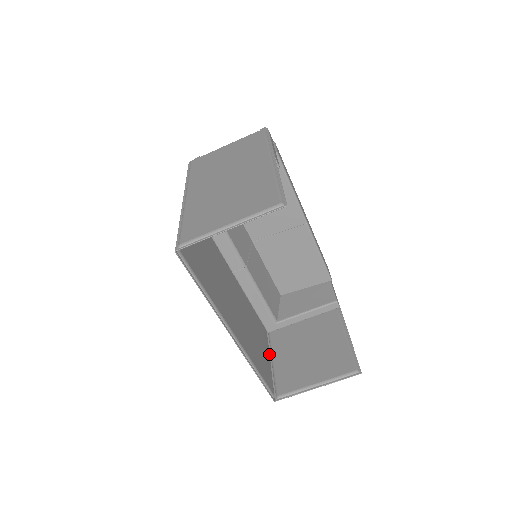
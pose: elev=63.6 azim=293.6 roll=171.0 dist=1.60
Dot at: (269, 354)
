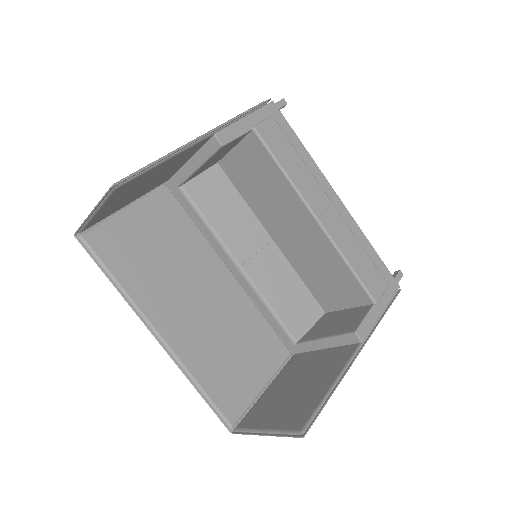
Dot at: (269, 378)
